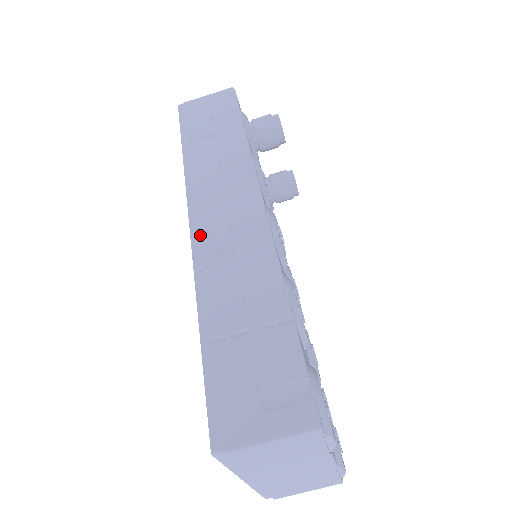
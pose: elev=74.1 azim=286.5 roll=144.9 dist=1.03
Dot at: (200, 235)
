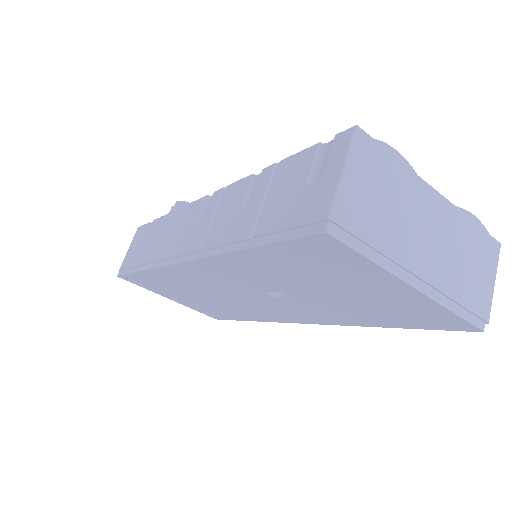
Dot at: (189, 251)
